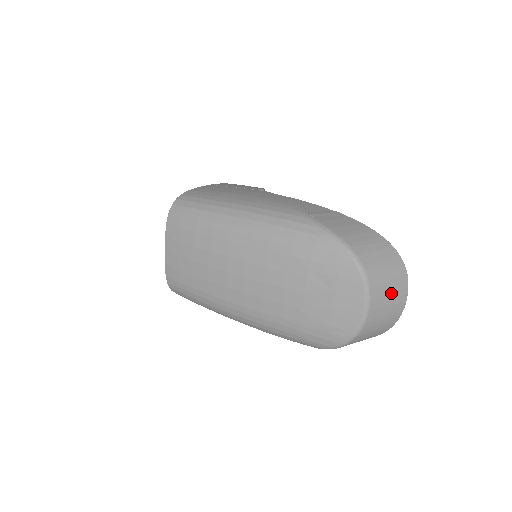
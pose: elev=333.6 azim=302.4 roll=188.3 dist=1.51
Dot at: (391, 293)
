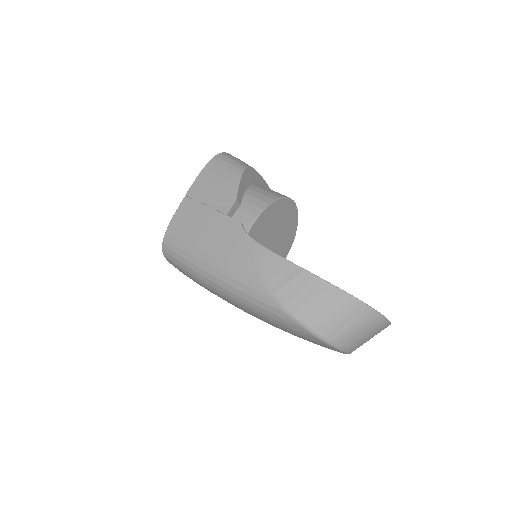
Dot at: (369, 335)
